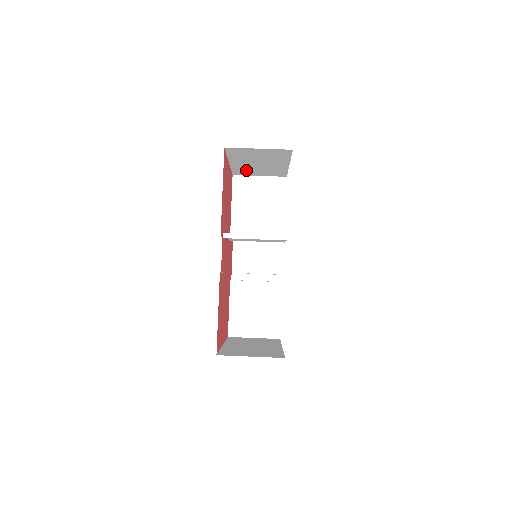
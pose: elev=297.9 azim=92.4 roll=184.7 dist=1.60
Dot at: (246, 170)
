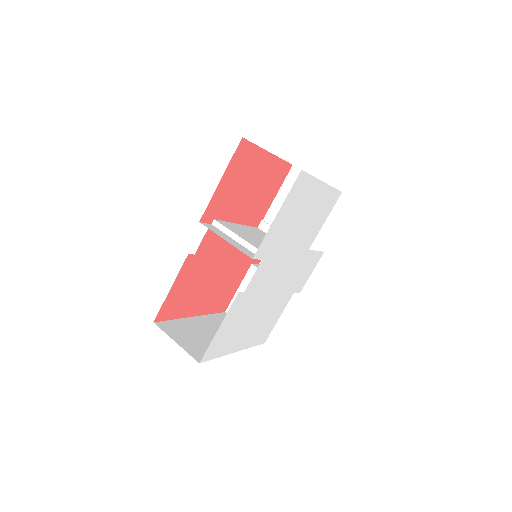
Dot at: occluded
